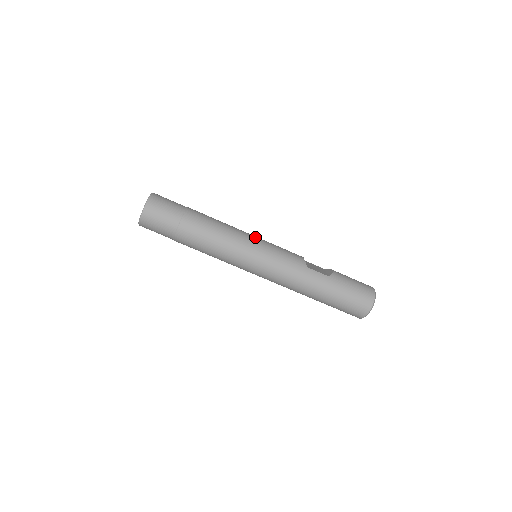
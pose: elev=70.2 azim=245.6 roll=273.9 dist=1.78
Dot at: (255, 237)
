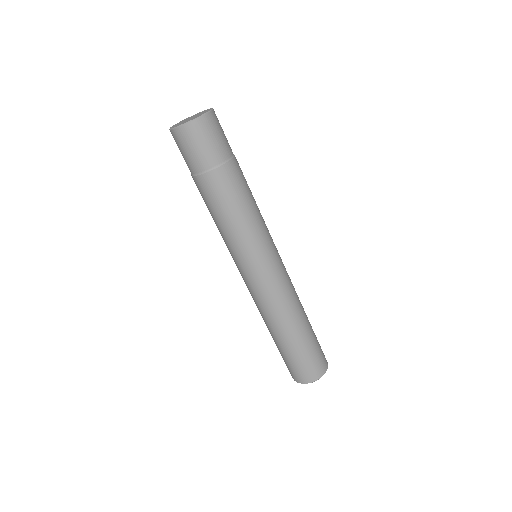
Dot at: occluded
